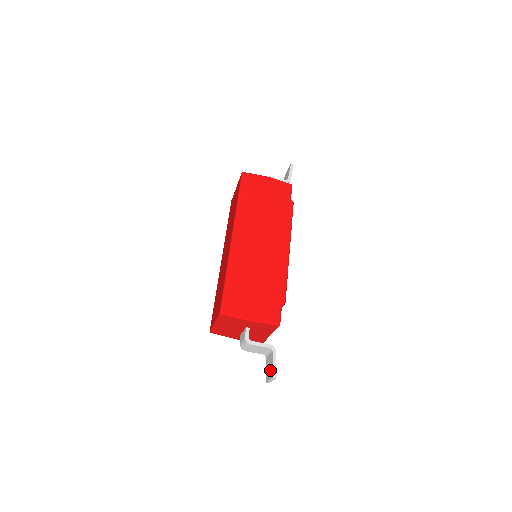
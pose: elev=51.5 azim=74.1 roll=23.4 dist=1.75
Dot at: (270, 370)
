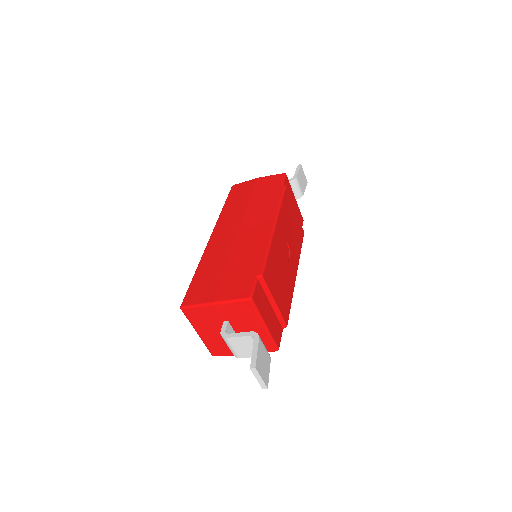
Dot at: occluded
